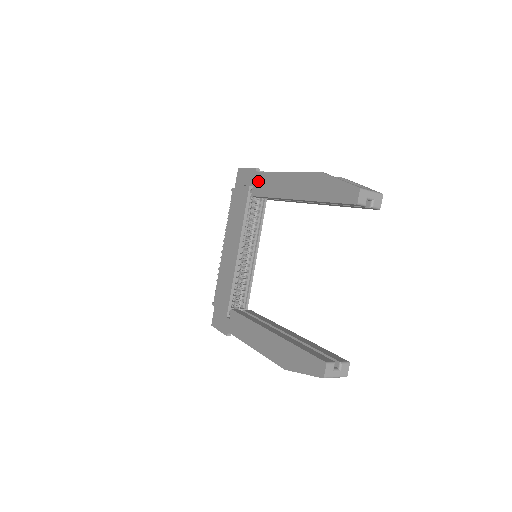
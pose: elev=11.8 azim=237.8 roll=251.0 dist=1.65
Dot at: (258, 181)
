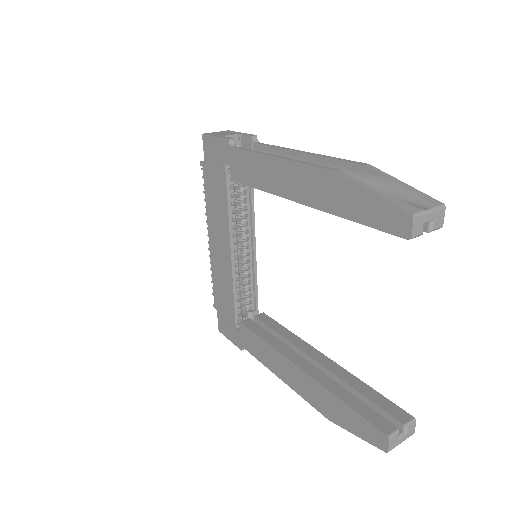
Dot at: (236, 161)
